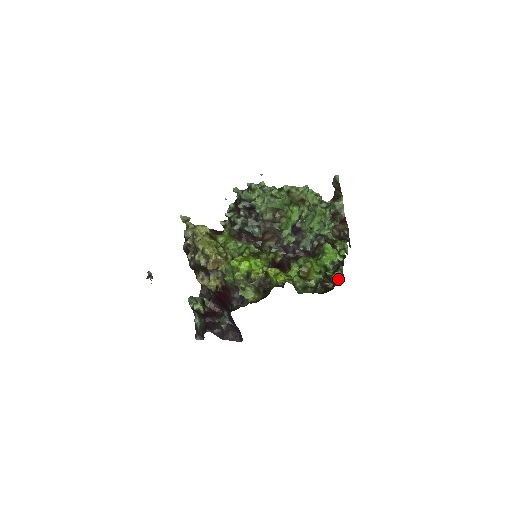
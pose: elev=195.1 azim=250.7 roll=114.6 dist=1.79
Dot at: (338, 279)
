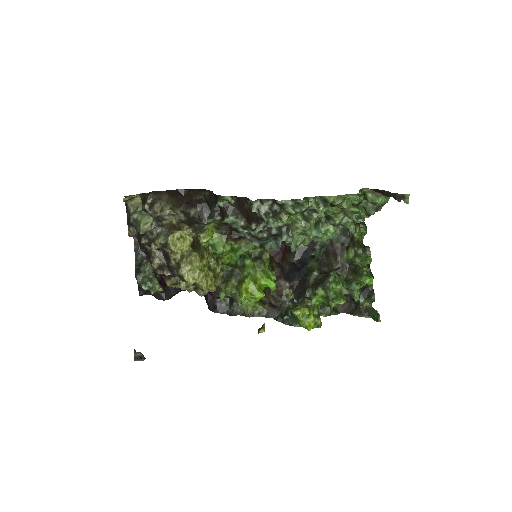
Dot at: (372, 317)
